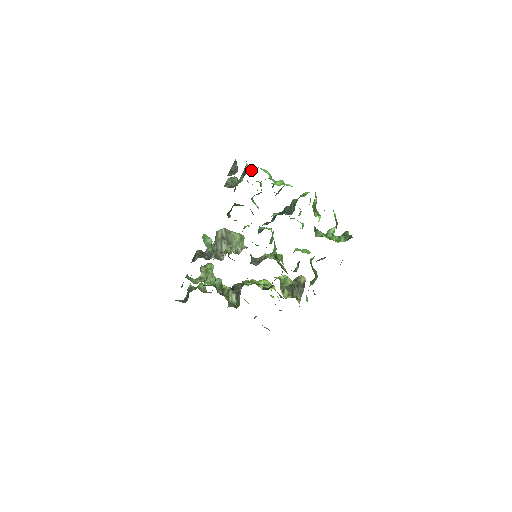
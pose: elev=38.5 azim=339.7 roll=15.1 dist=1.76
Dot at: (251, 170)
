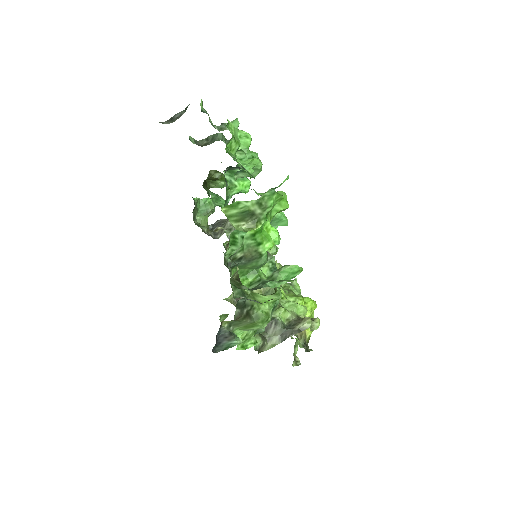
Dot at: (220, 128)
